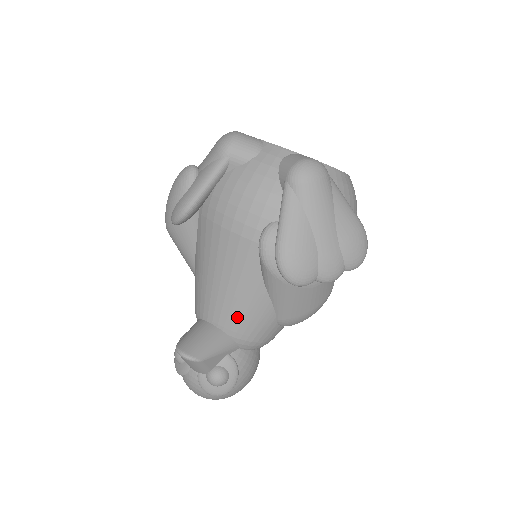
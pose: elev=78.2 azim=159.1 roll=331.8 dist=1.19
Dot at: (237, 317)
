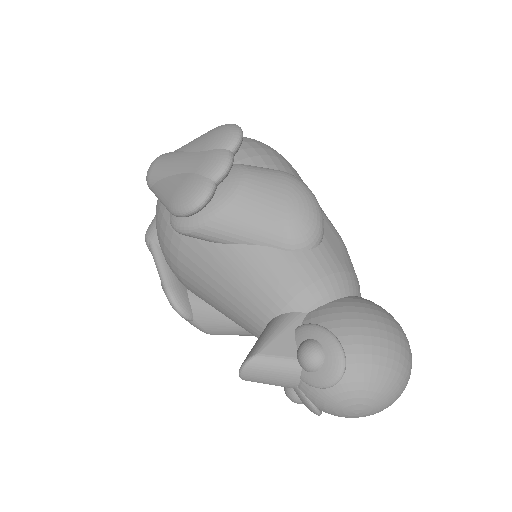
Dot at: (255, 293)
